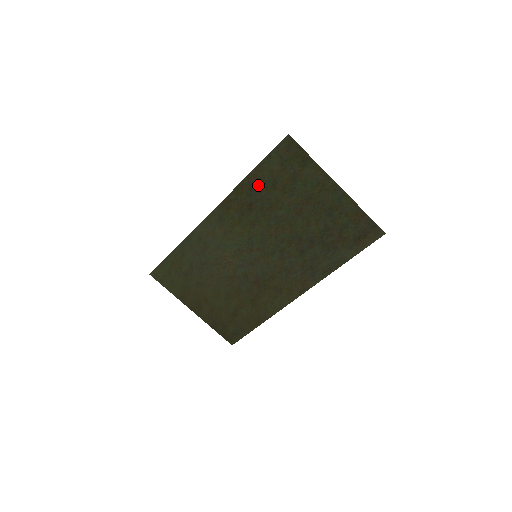
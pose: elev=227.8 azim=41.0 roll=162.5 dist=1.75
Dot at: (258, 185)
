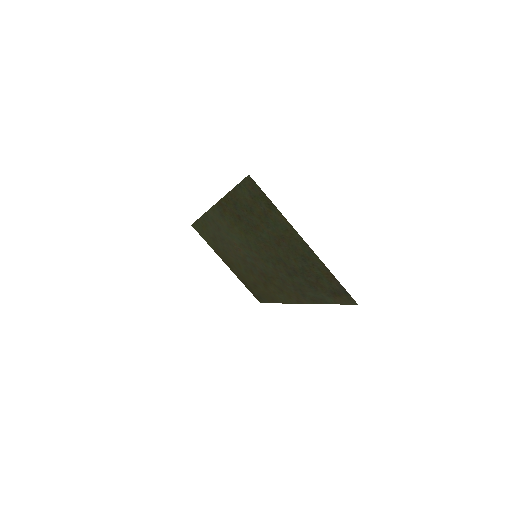
Dot at: (239, 204)
